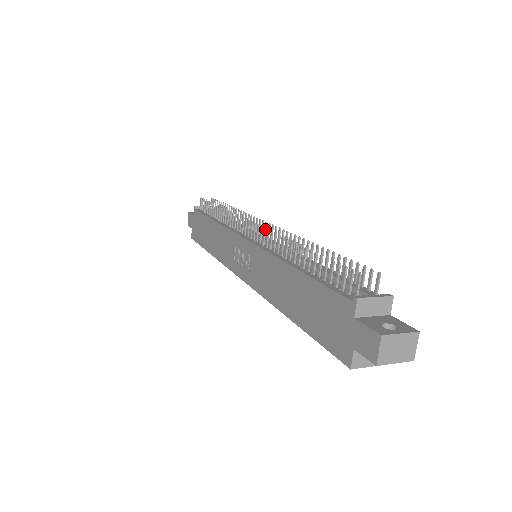
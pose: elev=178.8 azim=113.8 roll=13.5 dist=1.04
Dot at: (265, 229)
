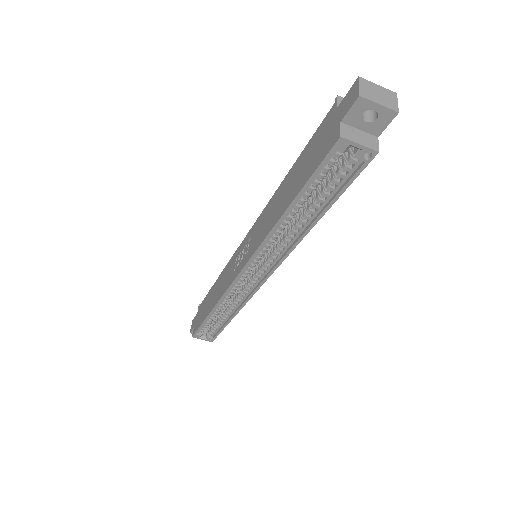
Dot at: occluded
